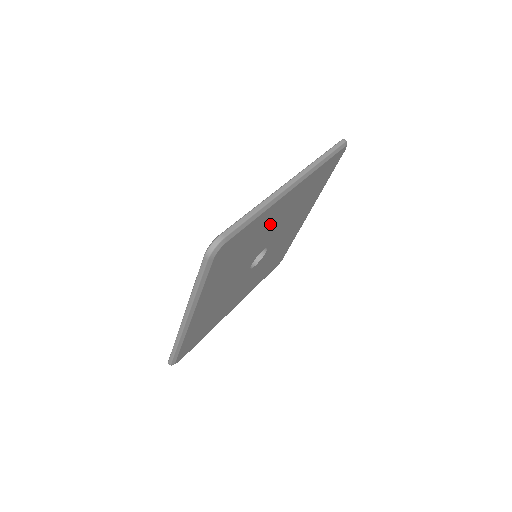
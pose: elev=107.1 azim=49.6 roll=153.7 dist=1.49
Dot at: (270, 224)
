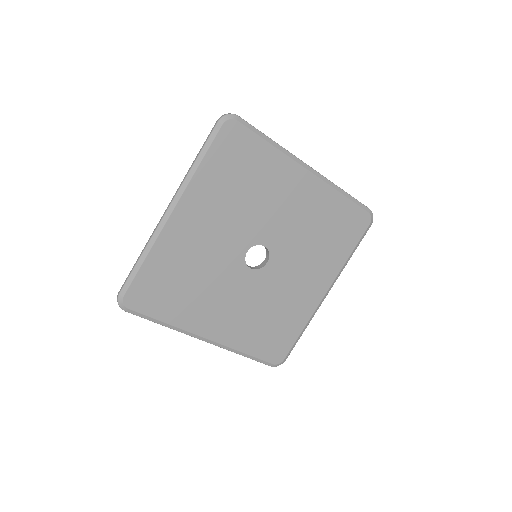
Dot at: (279, 196)
